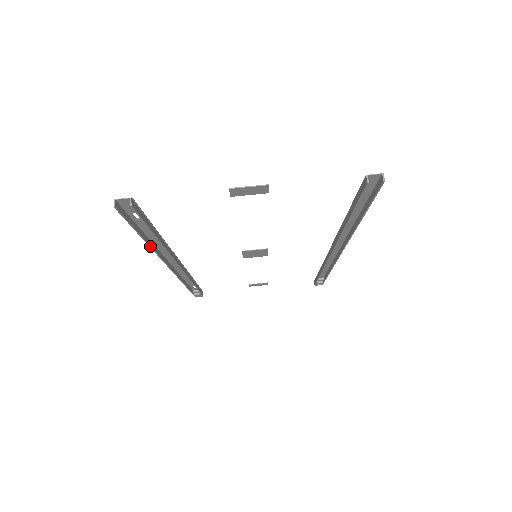
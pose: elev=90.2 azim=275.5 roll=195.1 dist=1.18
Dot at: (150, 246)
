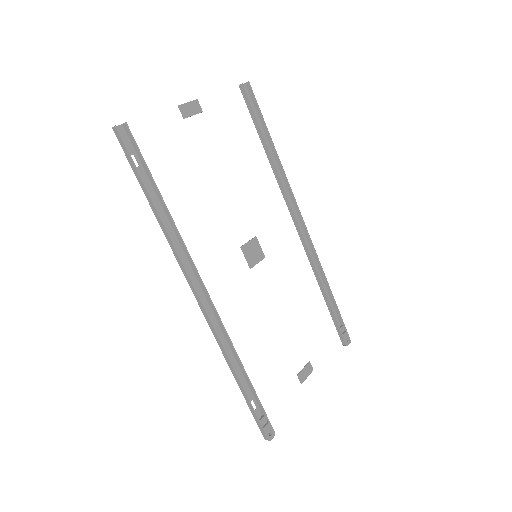
Dot at: (163, 224)
